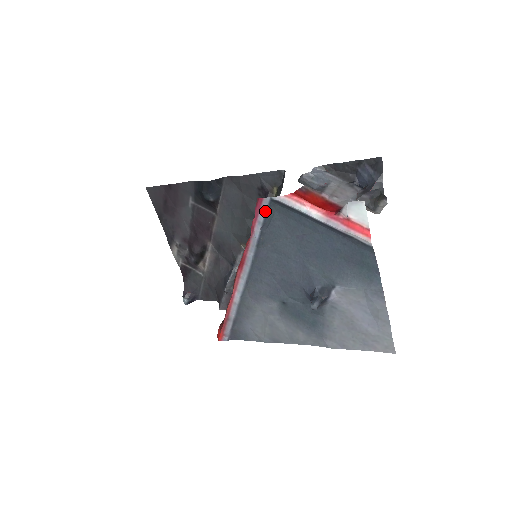
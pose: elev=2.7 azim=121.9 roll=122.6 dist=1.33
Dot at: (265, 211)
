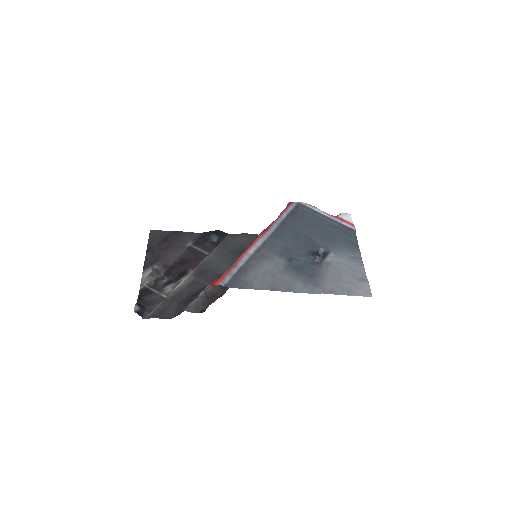
Dot at: (293, 207)
